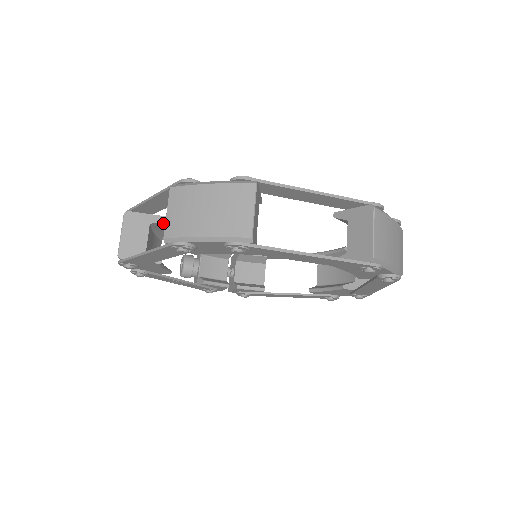
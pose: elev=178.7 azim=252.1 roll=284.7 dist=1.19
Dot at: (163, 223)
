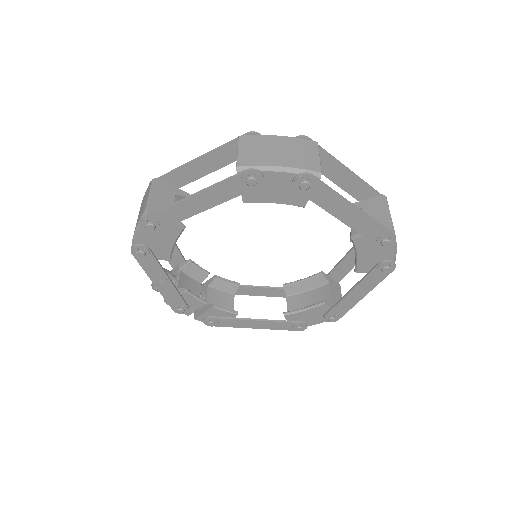
Dot at: occluded
